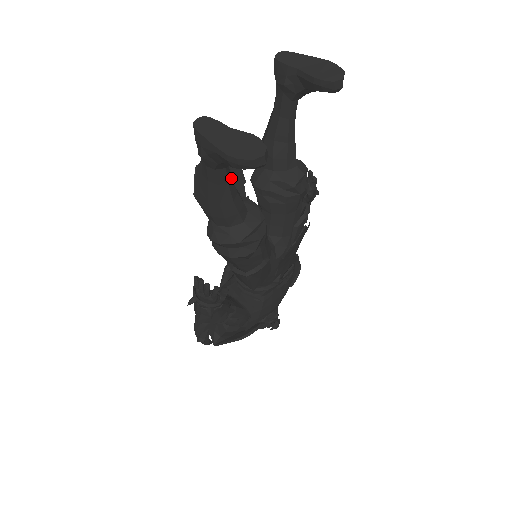
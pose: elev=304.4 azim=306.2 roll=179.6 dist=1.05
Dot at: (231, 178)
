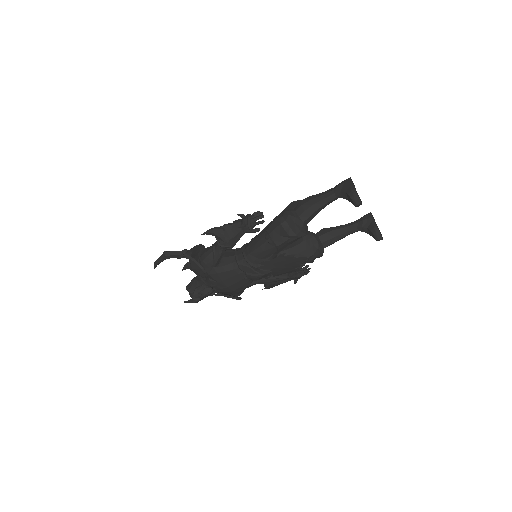
Dot at: occluded
